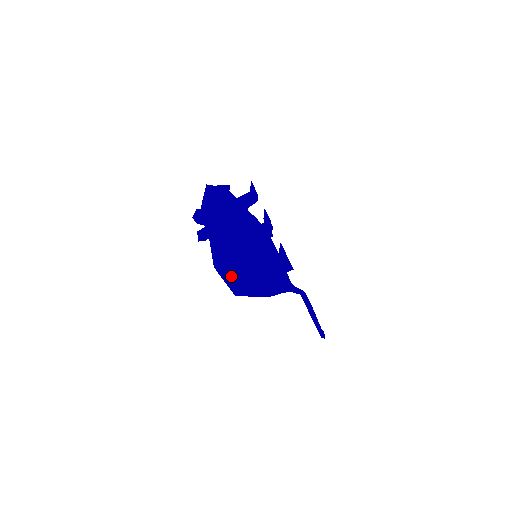
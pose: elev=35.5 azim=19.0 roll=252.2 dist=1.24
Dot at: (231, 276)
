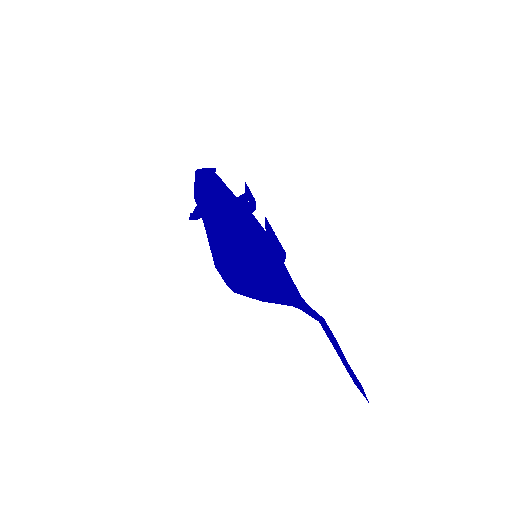
Dot at: (227, 266)
